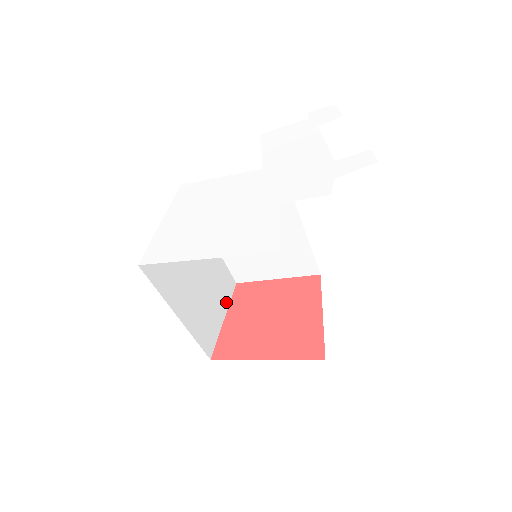
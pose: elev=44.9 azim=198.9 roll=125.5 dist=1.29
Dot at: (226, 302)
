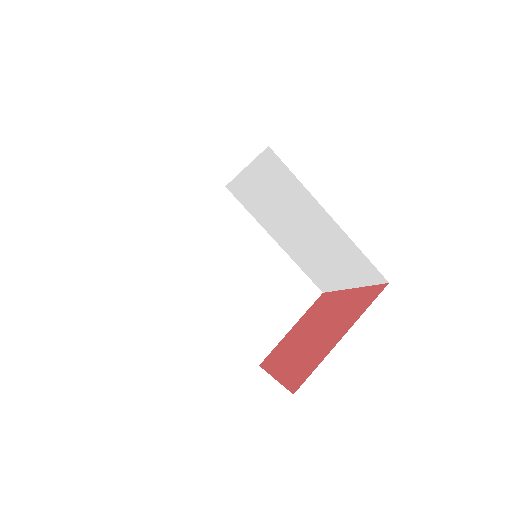
Dot at: occluded
